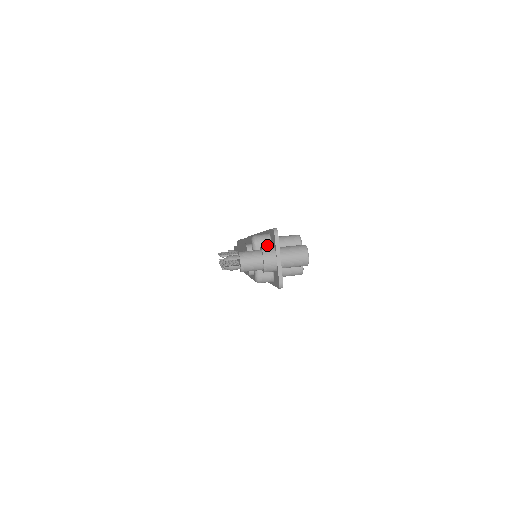
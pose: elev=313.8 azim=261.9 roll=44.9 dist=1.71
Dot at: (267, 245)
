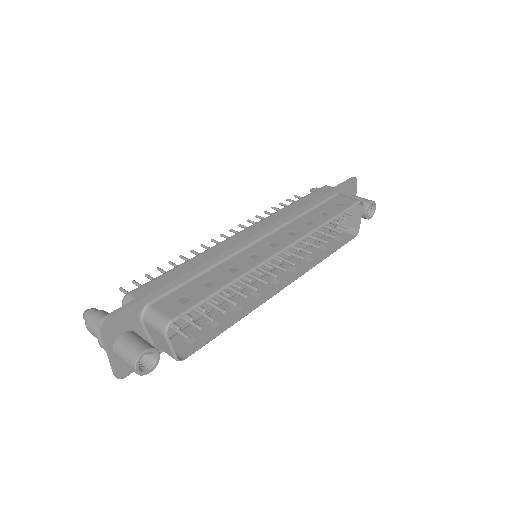
Dot at: occluded
